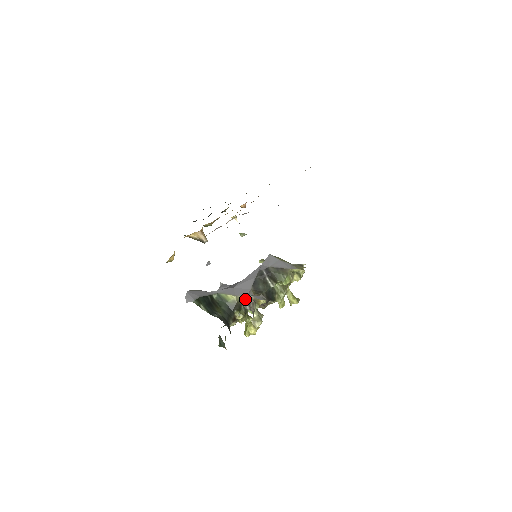
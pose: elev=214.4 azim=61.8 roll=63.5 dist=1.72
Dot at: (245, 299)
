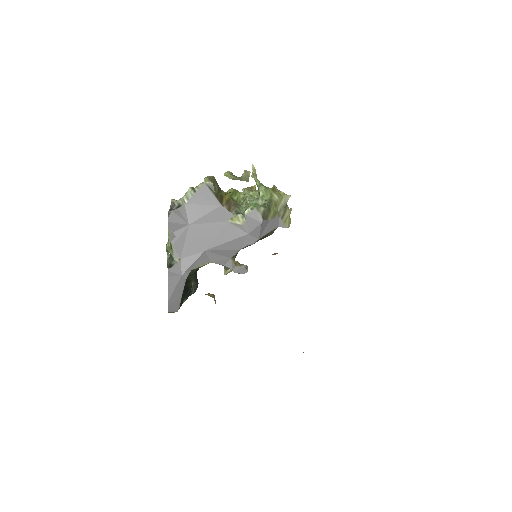
Dot at: occluded
